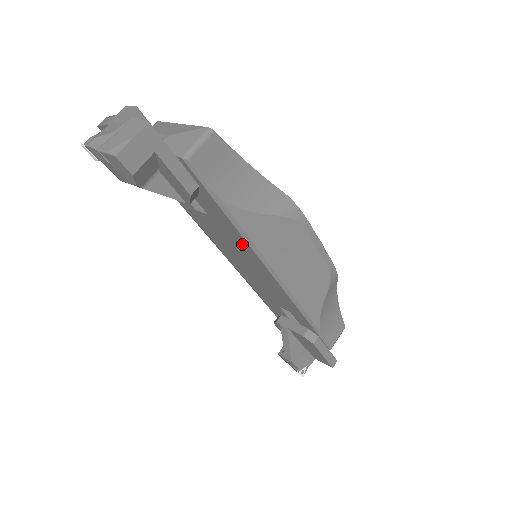
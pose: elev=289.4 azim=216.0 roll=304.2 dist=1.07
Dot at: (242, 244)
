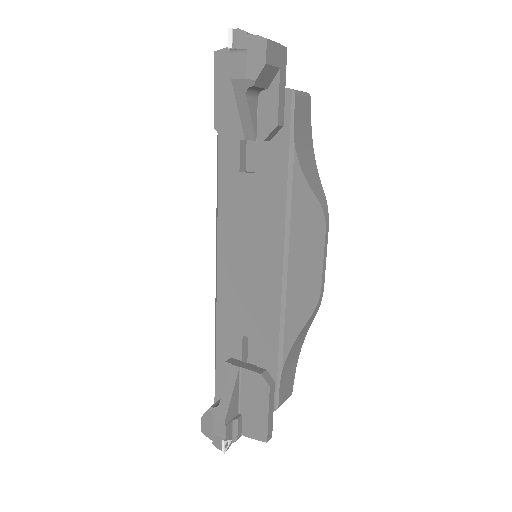
Dot at: (274, 213)
